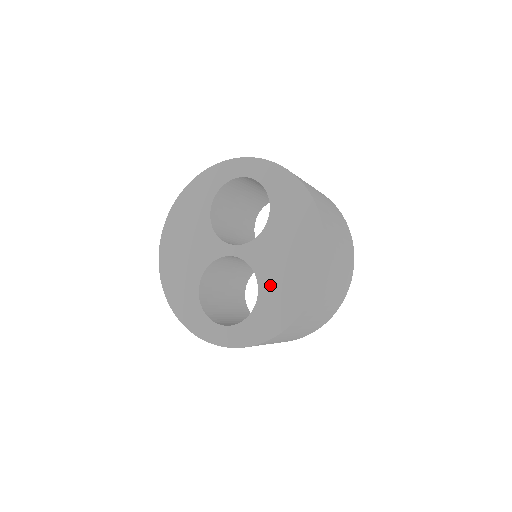
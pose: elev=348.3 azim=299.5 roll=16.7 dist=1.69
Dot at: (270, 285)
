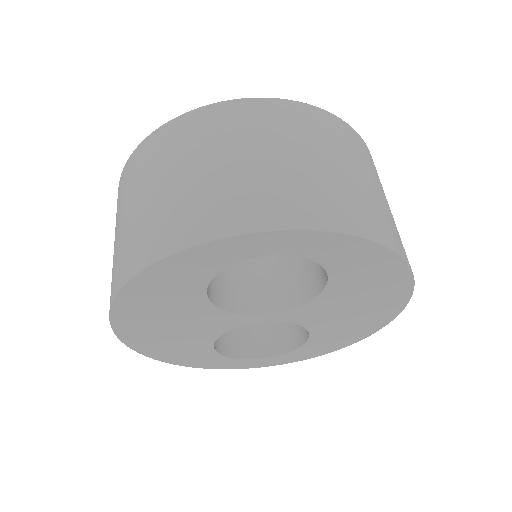
Dot at: (327, 330)
